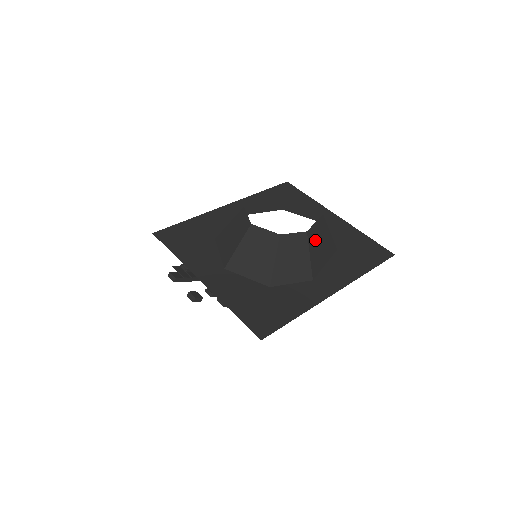
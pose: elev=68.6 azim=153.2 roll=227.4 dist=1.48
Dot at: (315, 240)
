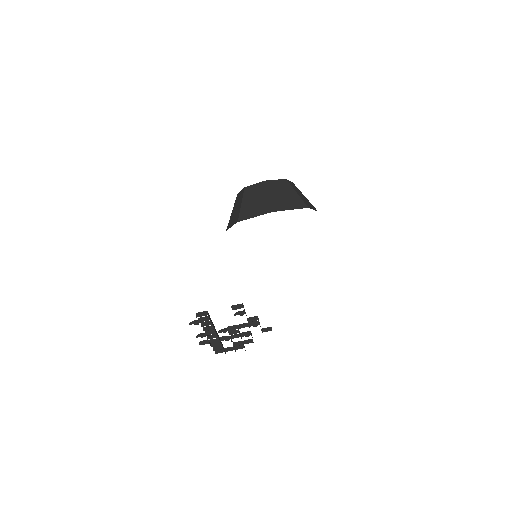
Dot at: occluded
